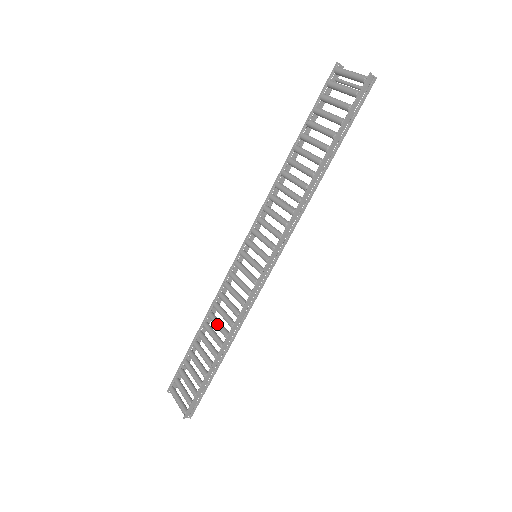
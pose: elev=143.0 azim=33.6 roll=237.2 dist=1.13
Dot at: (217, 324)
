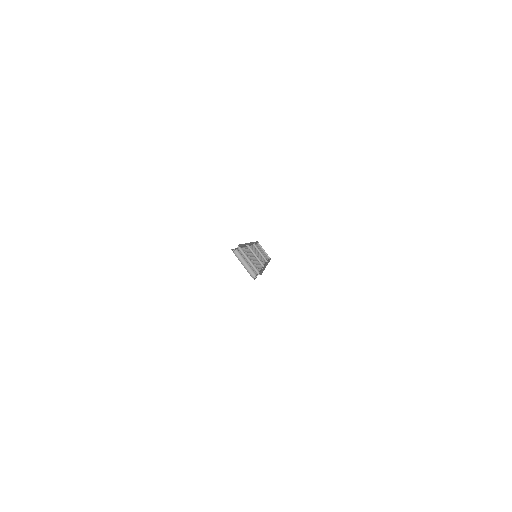
Dot at: occluded
